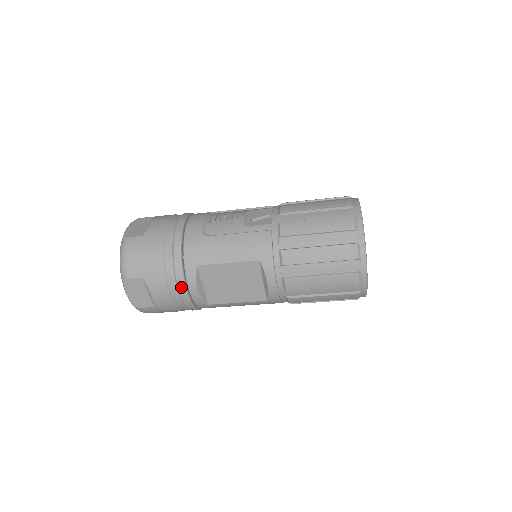
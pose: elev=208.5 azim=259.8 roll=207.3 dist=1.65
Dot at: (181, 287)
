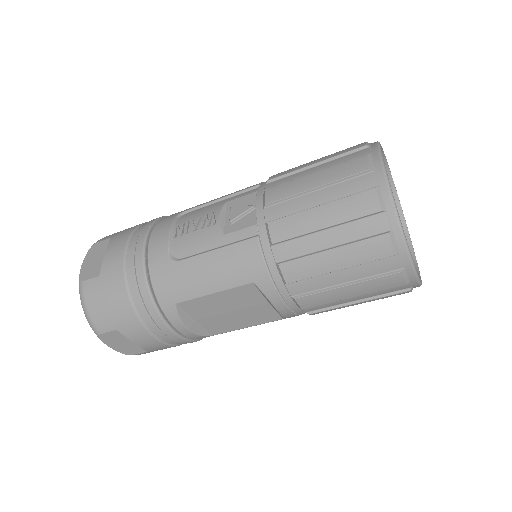
Dot at: (166, 331)
